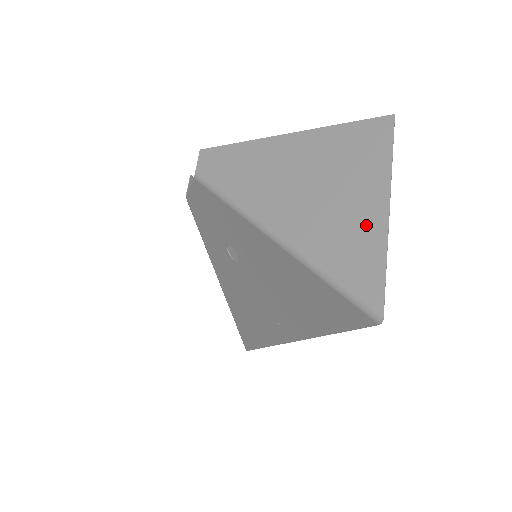
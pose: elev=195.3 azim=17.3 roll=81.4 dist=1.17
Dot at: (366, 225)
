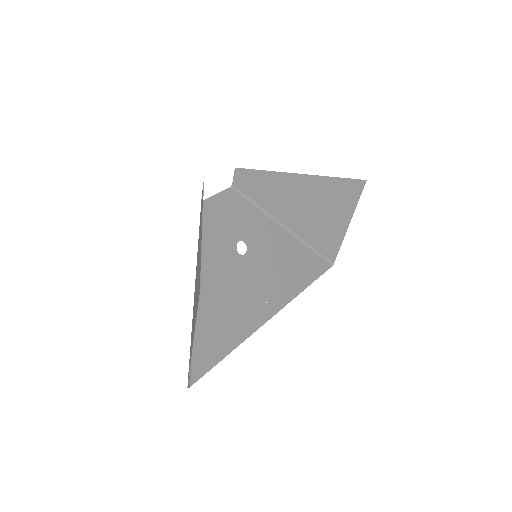
Dot at: (192, 340)
